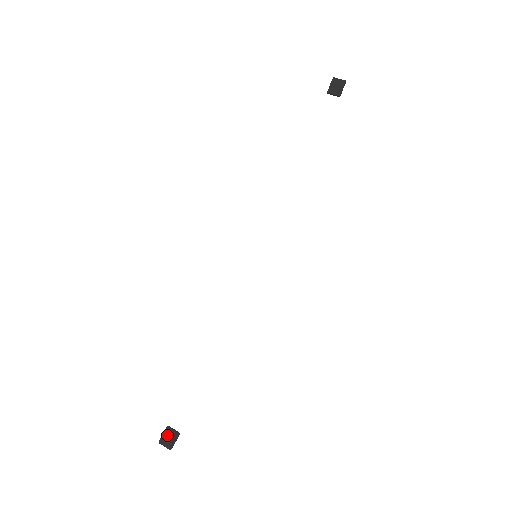
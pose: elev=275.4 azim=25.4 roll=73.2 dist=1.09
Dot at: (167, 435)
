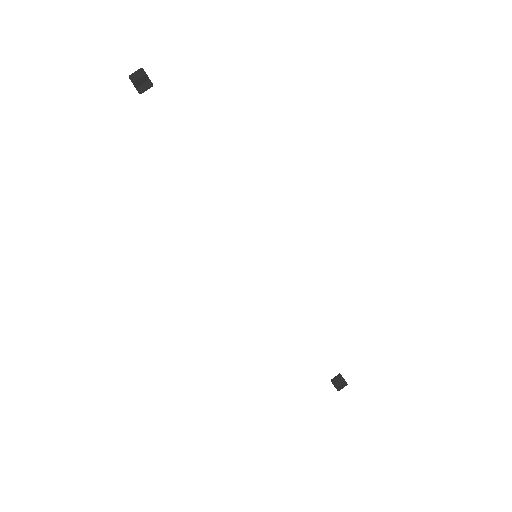
Dot at: (337, 383)
